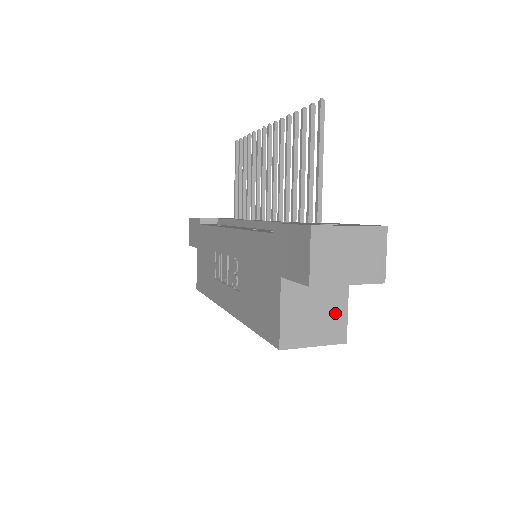
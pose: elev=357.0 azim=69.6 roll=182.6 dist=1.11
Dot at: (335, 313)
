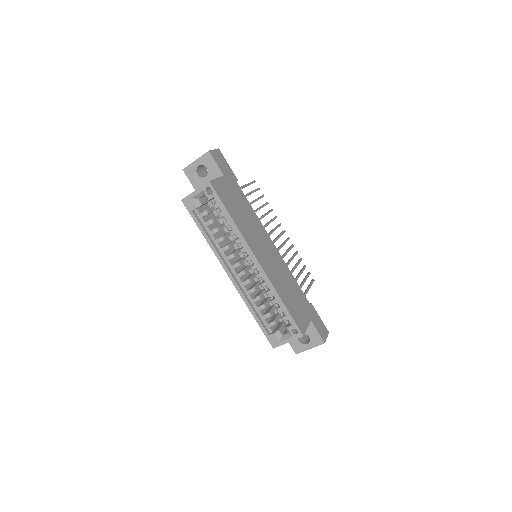
Dot at: occluded
